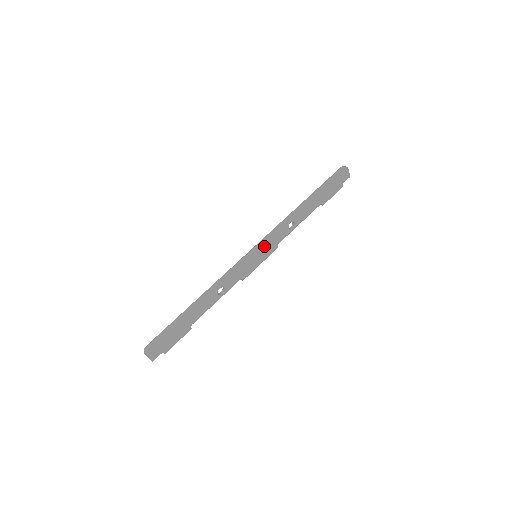
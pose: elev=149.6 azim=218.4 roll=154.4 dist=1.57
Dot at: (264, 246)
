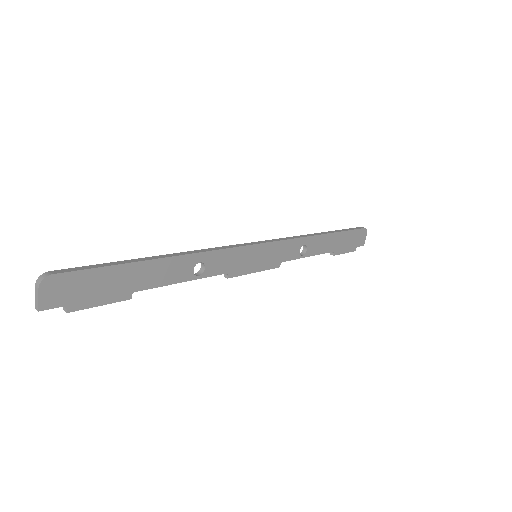
Dot at: (270, 249)
